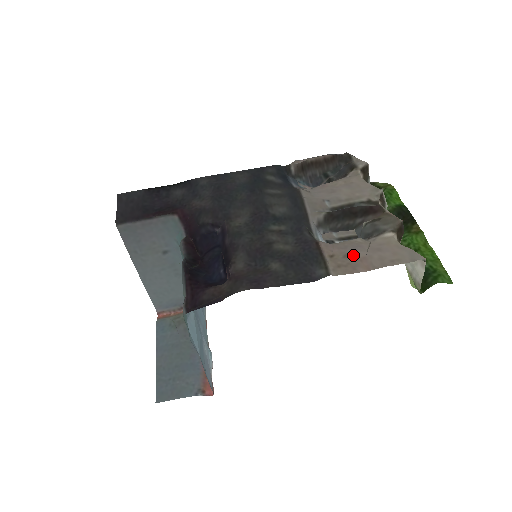
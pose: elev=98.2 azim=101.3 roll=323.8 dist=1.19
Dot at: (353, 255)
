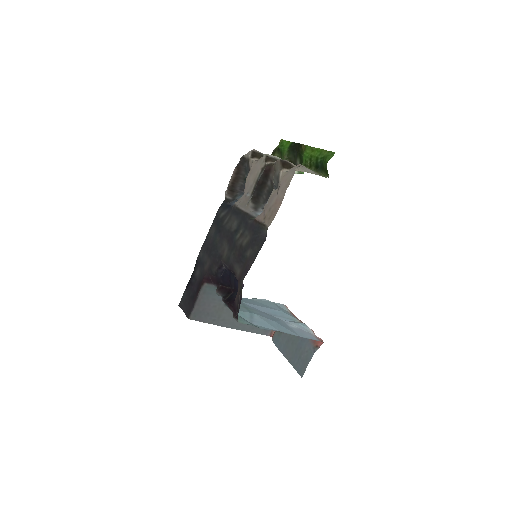
Dot at: (272, 205)
